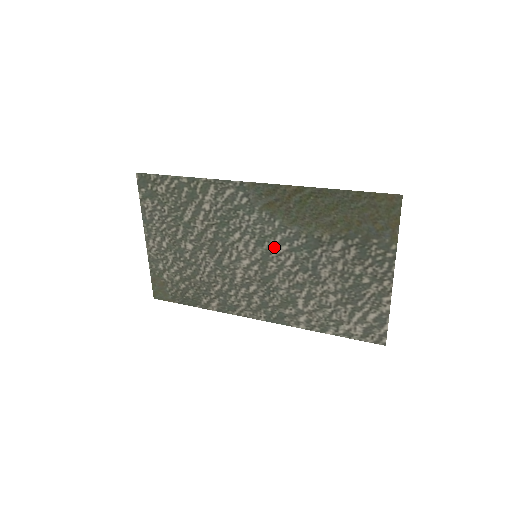
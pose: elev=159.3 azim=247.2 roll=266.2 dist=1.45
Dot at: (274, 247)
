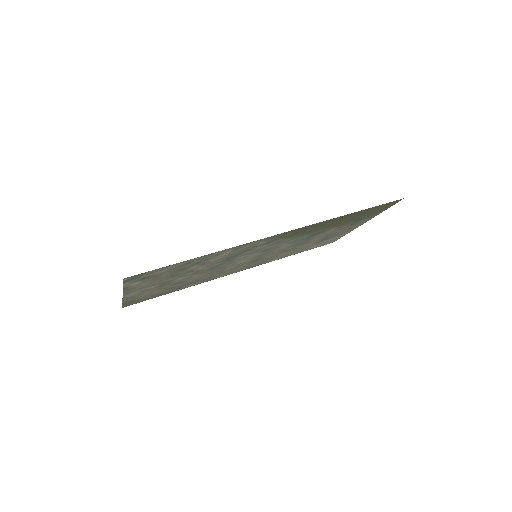
Dot at: (277, 248)
